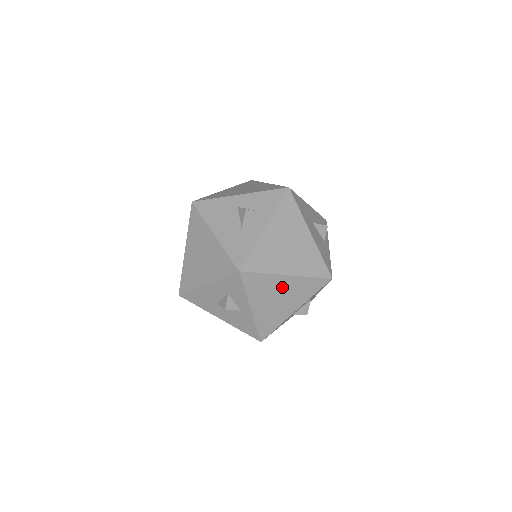
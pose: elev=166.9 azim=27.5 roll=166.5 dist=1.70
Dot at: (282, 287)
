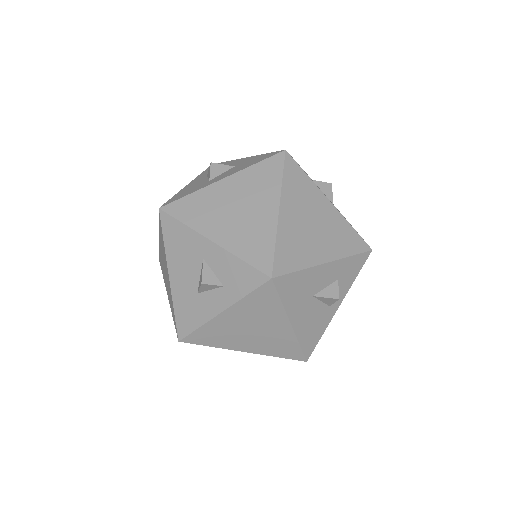
Dot at: occluded
